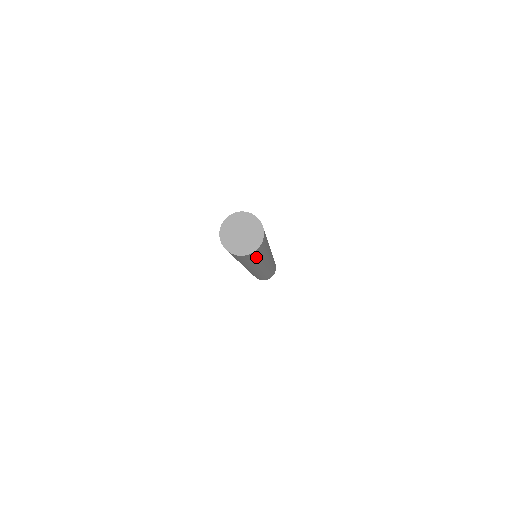
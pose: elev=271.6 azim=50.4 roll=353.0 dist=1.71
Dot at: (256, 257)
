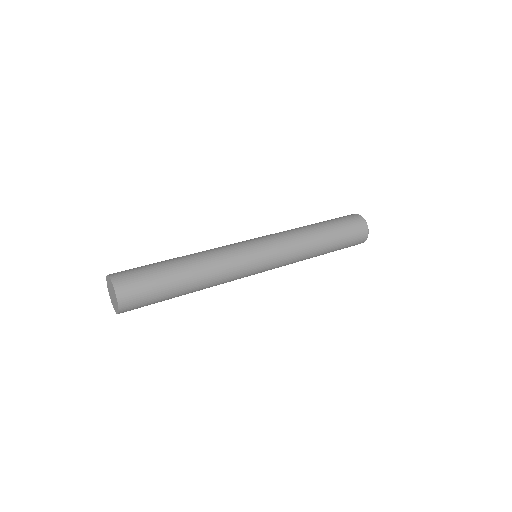
Dot at: (156, 300)
